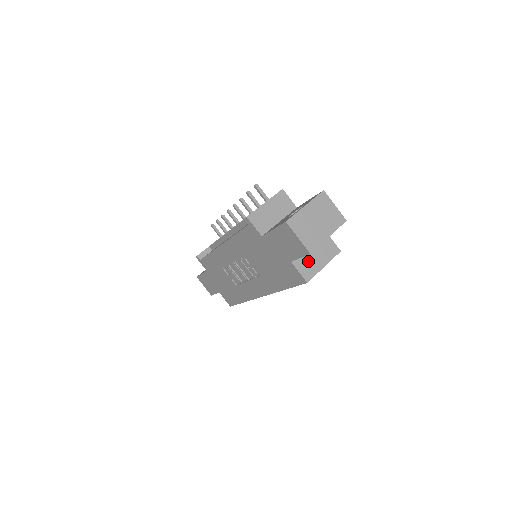
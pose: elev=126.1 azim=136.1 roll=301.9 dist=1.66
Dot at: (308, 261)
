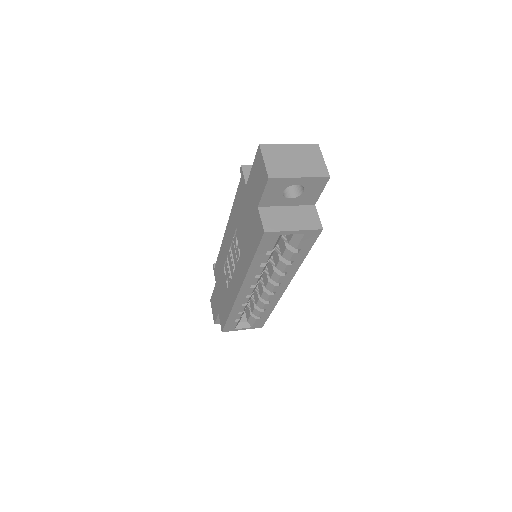
Dot at: (278, 216)
